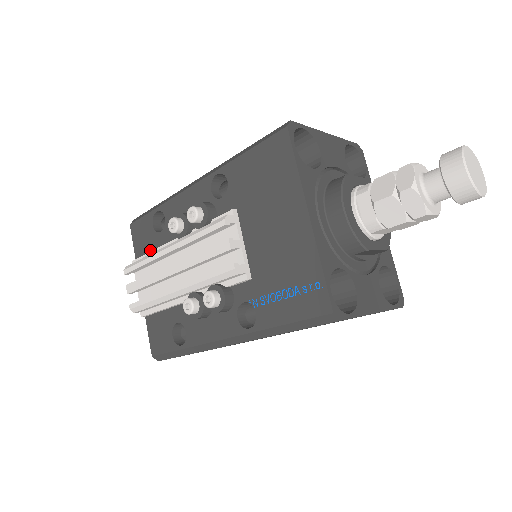
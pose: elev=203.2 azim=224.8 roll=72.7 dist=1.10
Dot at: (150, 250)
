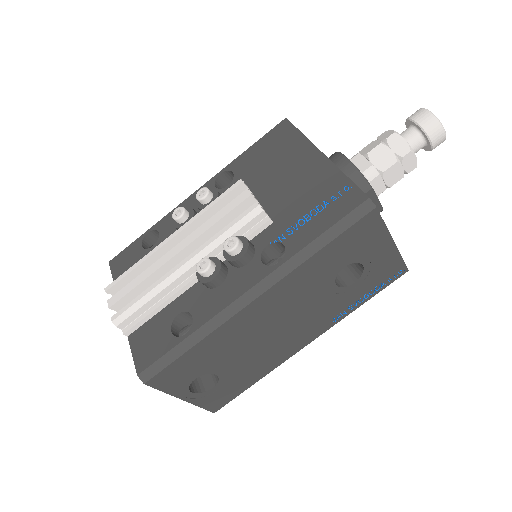
Dot at: occluded
